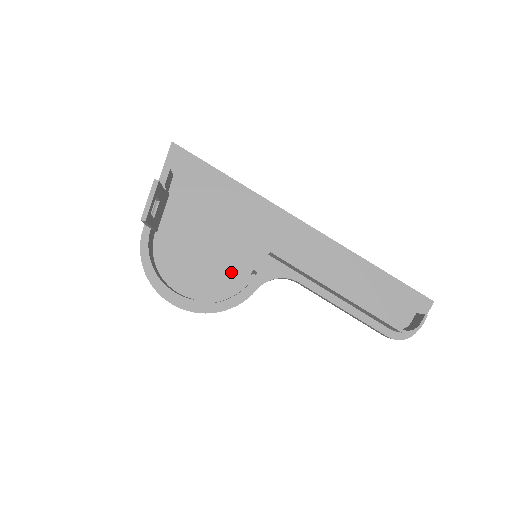
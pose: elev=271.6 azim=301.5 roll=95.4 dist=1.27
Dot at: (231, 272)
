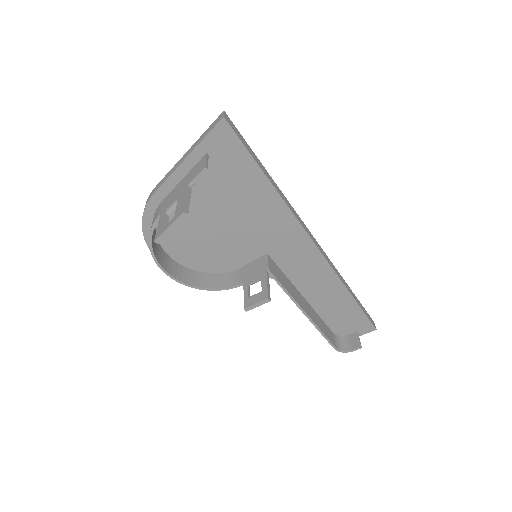
Dot at: (226, 258)
